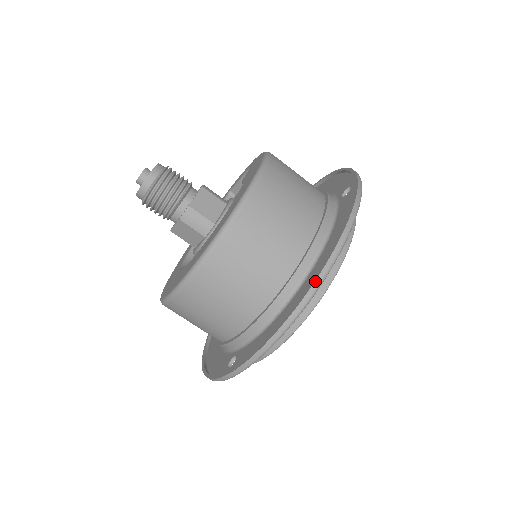
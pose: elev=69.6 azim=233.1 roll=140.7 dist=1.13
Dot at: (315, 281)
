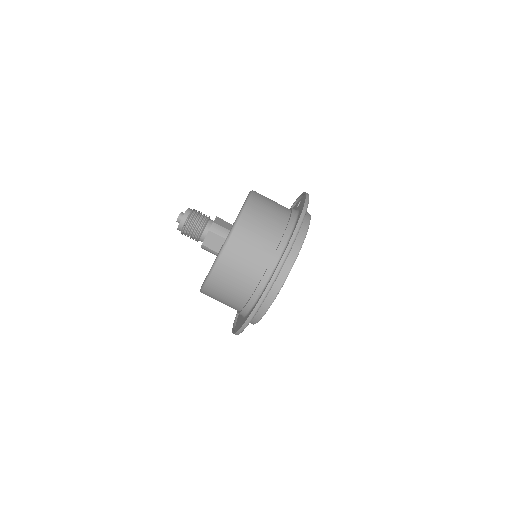
Dot at: (300, 217)
